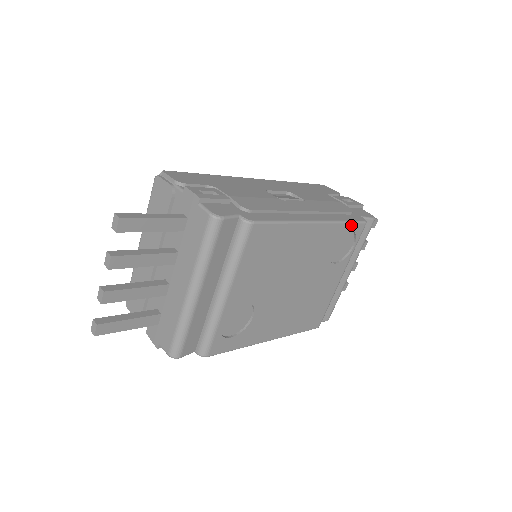
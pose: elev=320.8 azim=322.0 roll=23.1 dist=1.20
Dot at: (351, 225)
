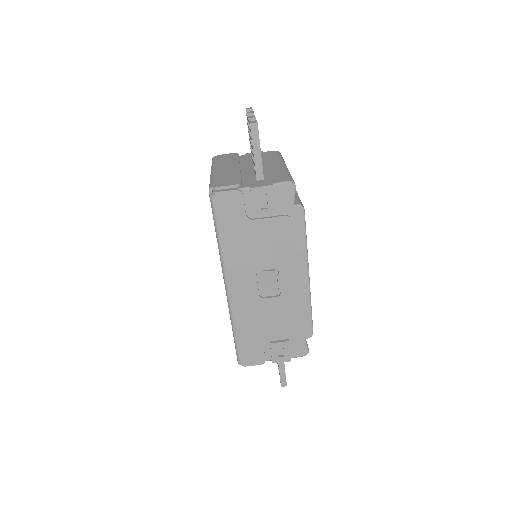
Dot at: (305, 230)
